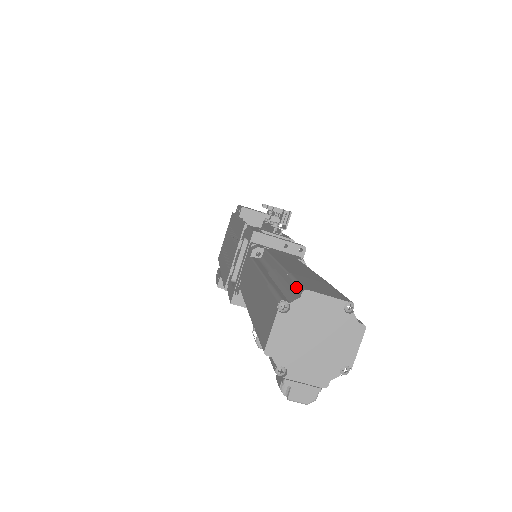
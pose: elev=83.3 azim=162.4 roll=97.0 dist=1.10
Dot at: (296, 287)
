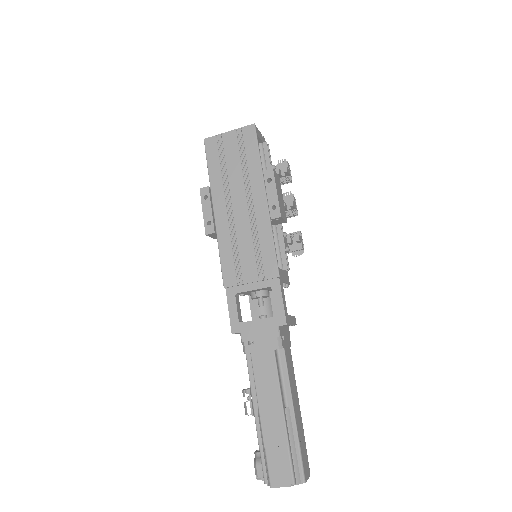
Dot at: (301, 471)
